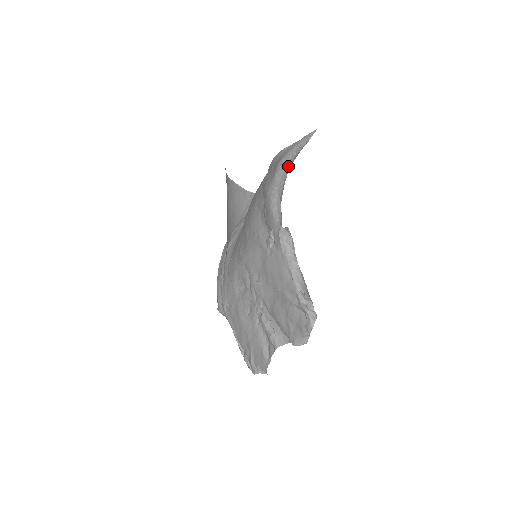
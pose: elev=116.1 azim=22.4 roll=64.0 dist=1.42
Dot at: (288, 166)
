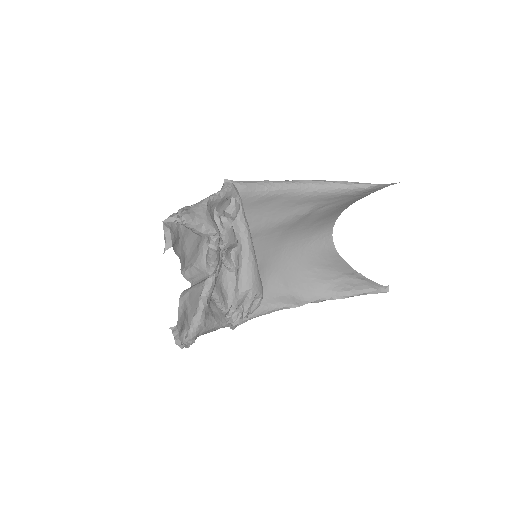
Dot at: (310, 182)
